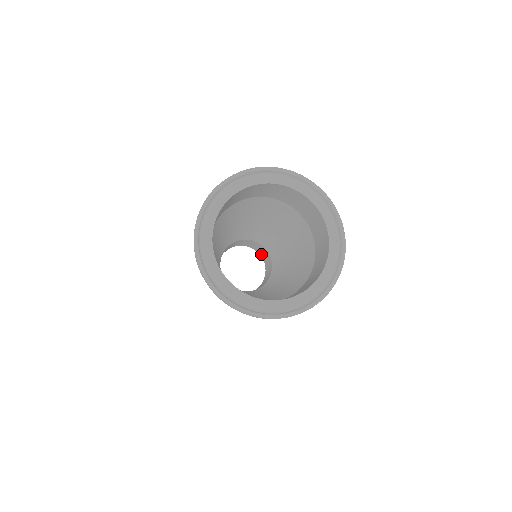
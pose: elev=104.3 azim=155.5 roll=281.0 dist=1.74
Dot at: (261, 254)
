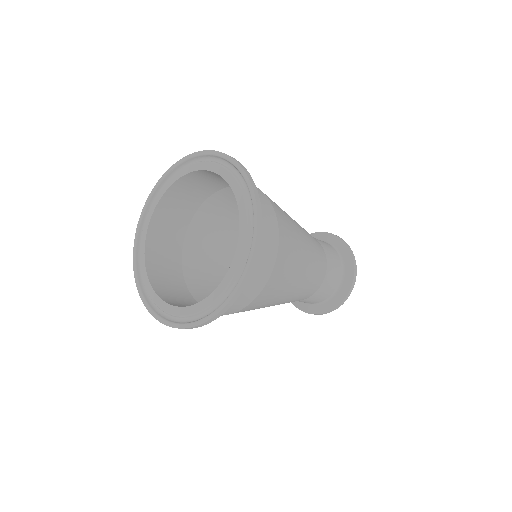
Dot at: occluded
